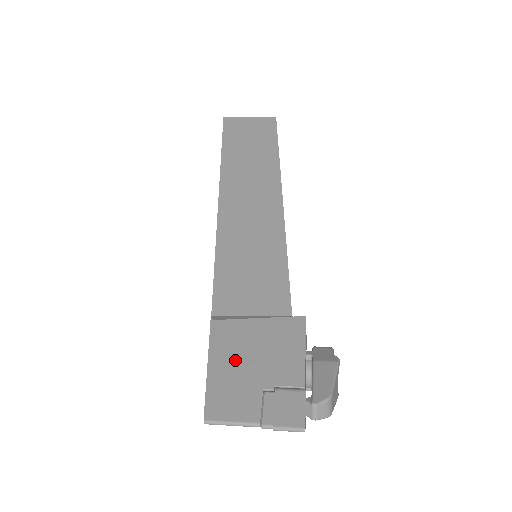
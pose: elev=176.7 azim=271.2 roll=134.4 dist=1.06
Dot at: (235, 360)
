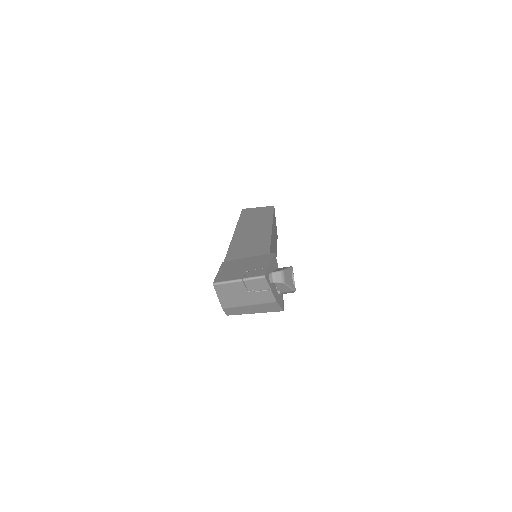
Dot at: (233, 268)
